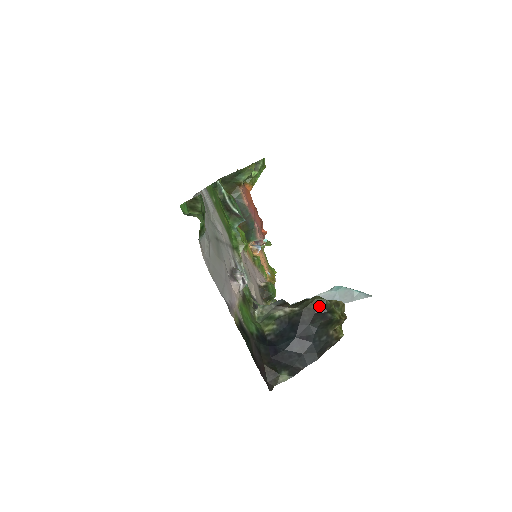
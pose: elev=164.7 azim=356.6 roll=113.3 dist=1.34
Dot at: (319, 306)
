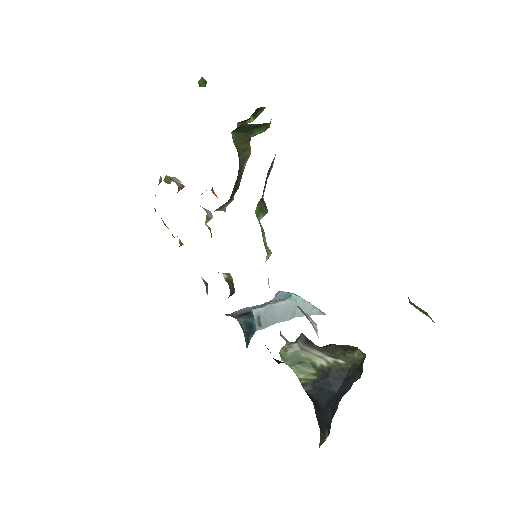
Dot at: (361, 362)
